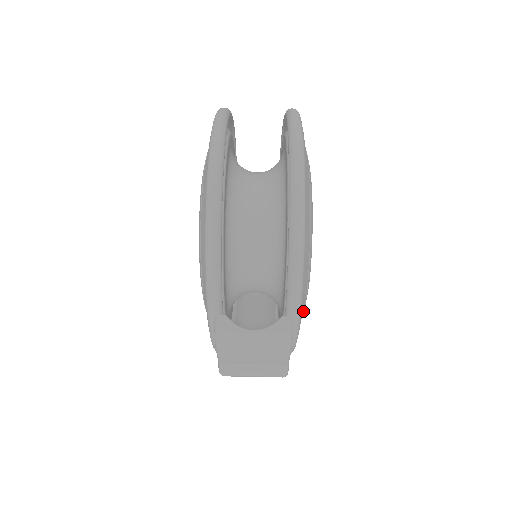
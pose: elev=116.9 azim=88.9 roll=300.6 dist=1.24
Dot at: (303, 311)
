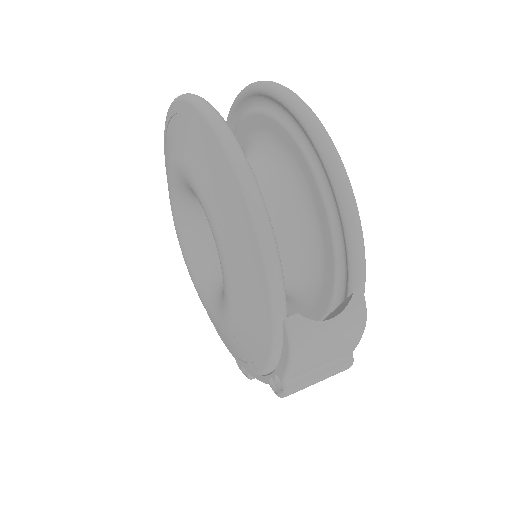
Dot at: occluded
